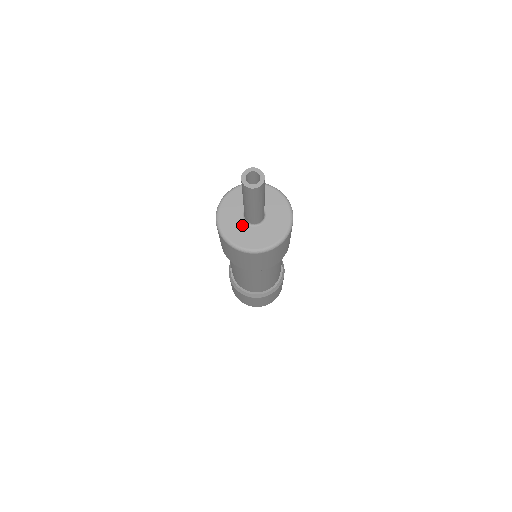
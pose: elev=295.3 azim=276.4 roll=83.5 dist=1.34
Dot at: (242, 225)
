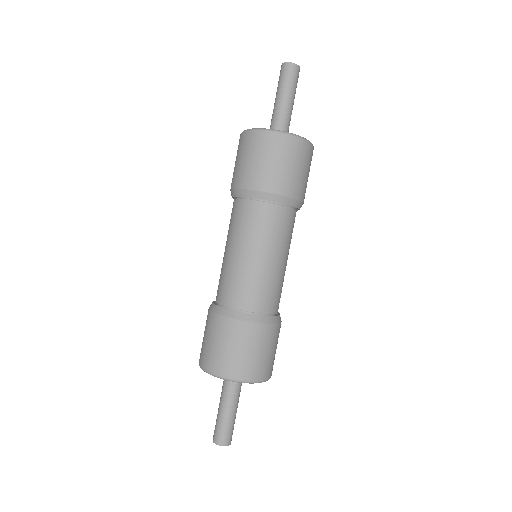
Dot at: occluded
